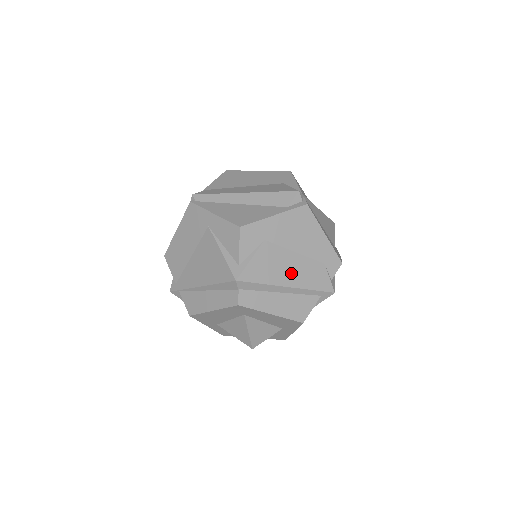
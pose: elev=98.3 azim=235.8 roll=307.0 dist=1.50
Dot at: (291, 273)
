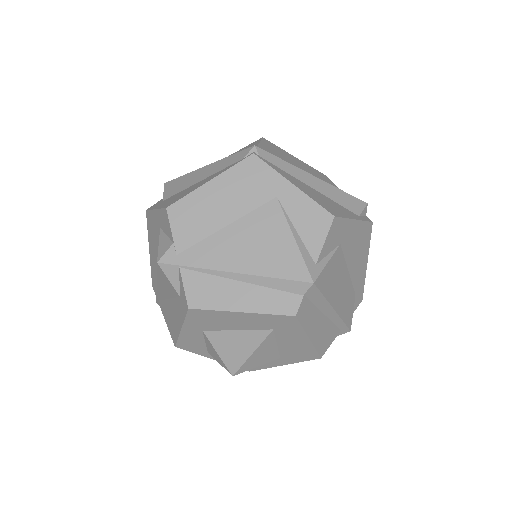
Dot at: (340, 294)
